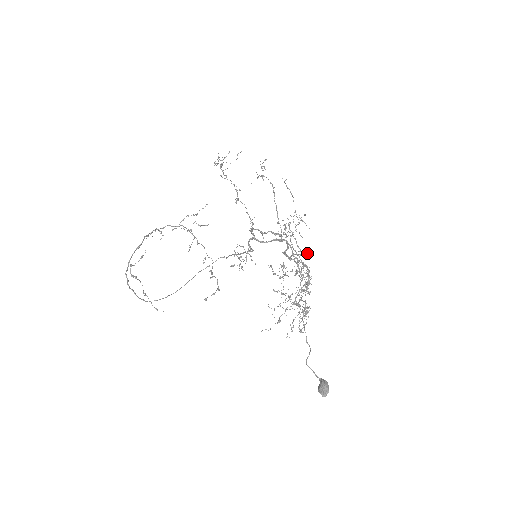
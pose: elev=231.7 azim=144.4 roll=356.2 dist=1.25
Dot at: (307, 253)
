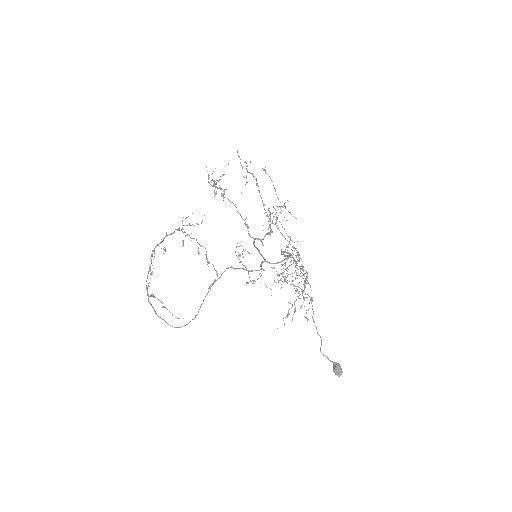
Dot at: (297, 241)
